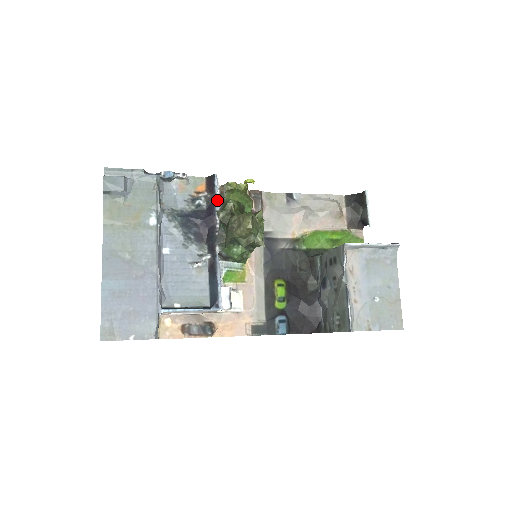
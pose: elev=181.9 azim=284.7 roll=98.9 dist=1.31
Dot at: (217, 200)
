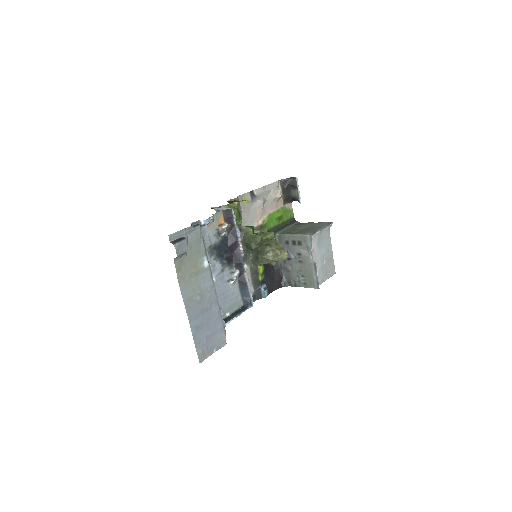
Dot at: (237, 229)
